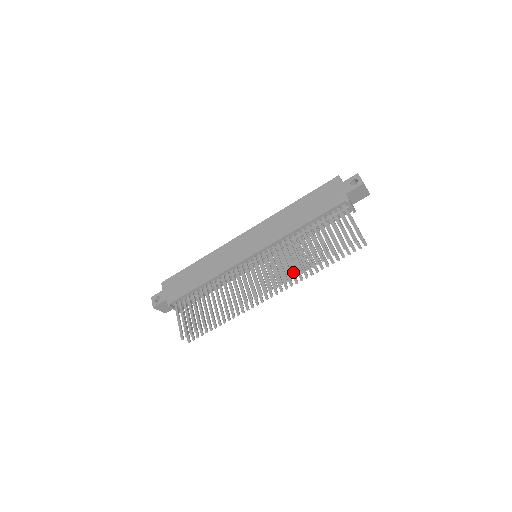
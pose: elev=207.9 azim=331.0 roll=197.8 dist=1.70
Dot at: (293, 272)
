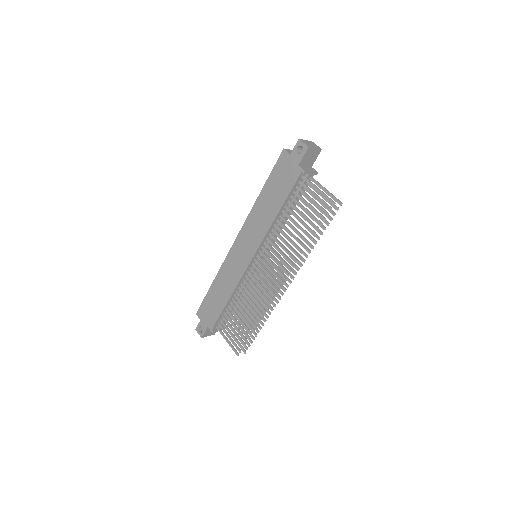
Dot at: occluded
